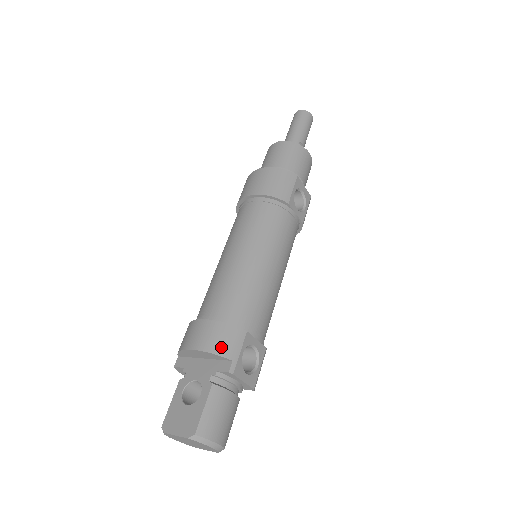
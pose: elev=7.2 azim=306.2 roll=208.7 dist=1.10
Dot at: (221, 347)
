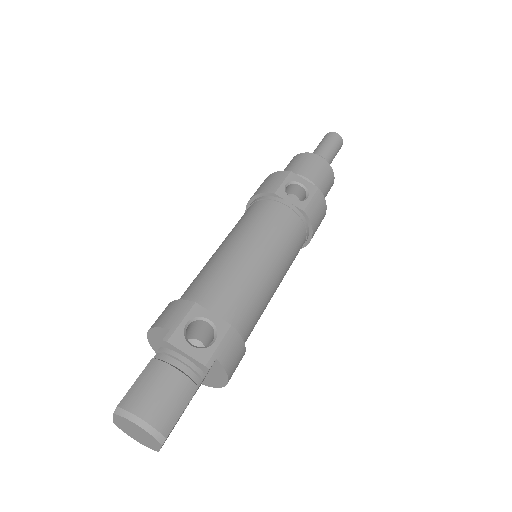
Dot at: (164, 320)
